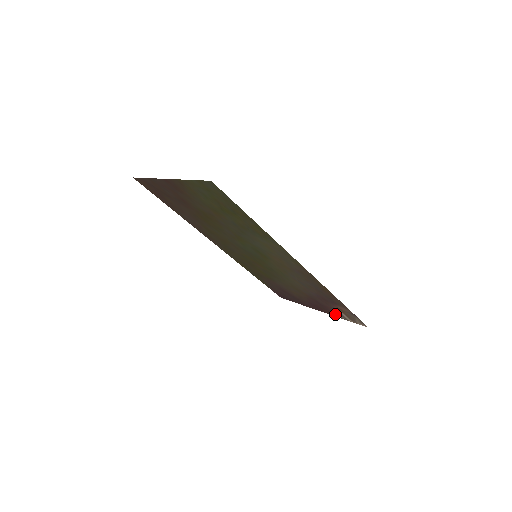
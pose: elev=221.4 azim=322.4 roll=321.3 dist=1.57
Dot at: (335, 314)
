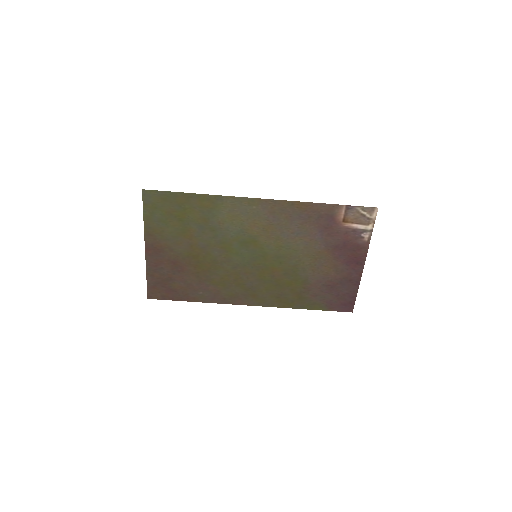
Dot at: (362, 241)
